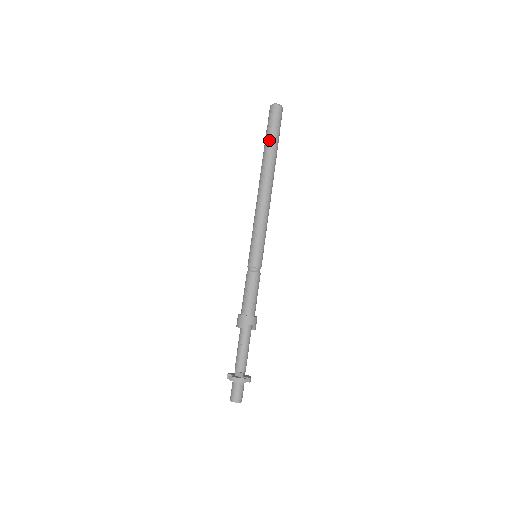
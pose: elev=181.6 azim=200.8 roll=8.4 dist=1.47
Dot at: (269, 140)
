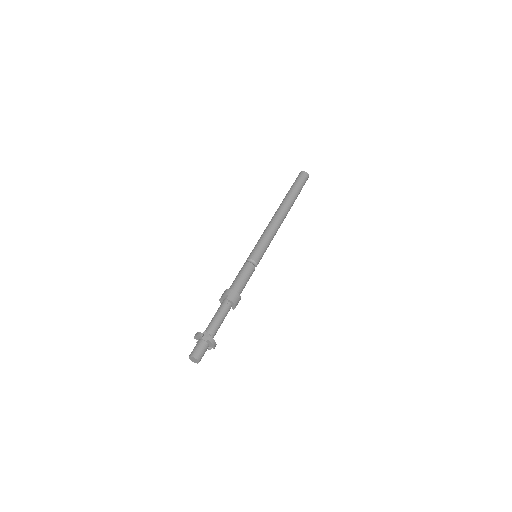
Dot at: occluded
